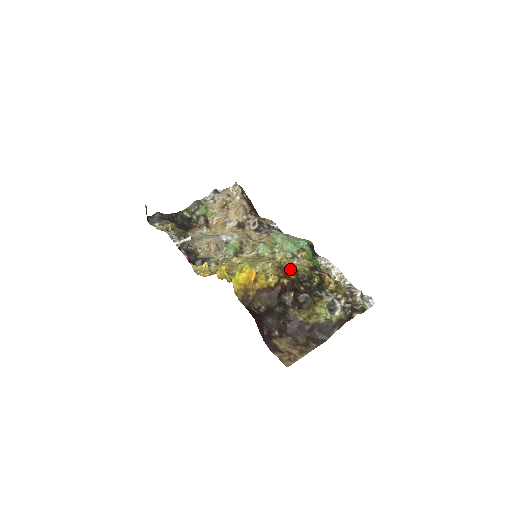
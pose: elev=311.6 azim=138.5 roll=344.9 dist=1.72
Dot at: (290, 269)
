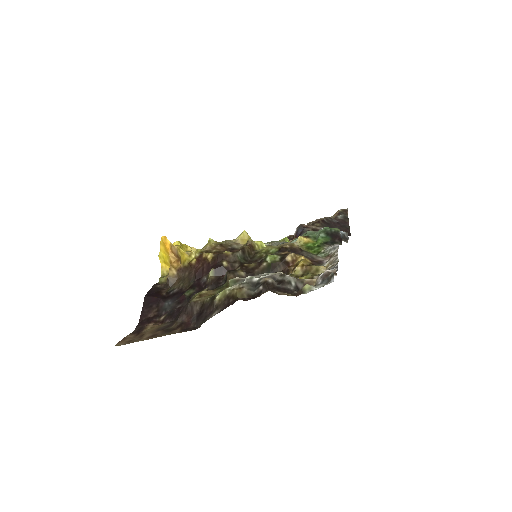
Dot at: occluded
